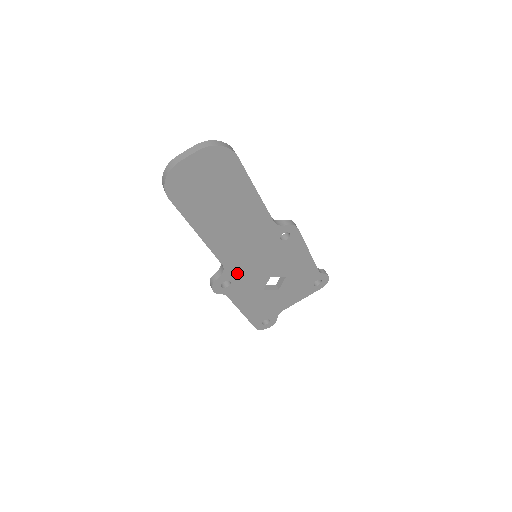
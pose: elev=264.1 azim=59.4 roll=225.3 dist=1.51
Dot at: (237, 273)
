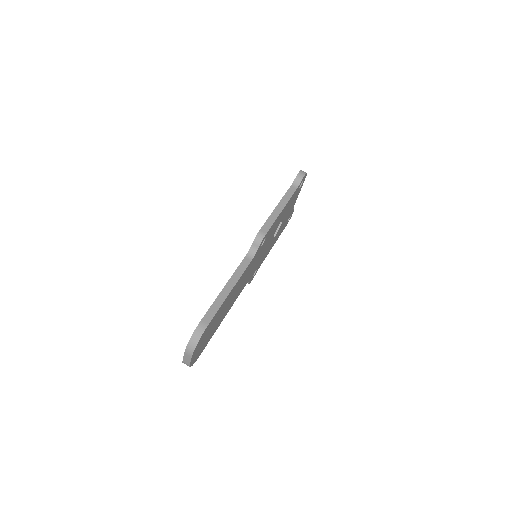
Dot at: (255, 268)
